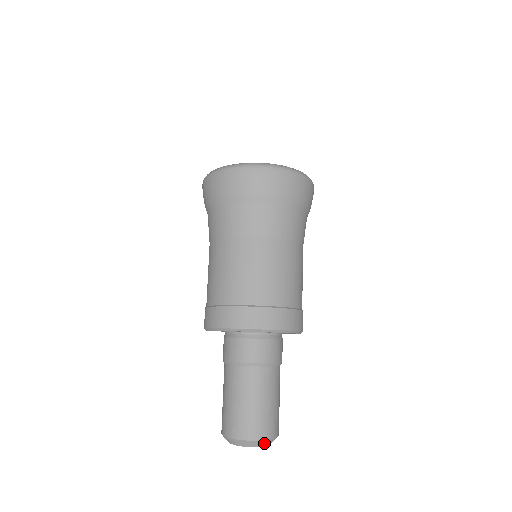
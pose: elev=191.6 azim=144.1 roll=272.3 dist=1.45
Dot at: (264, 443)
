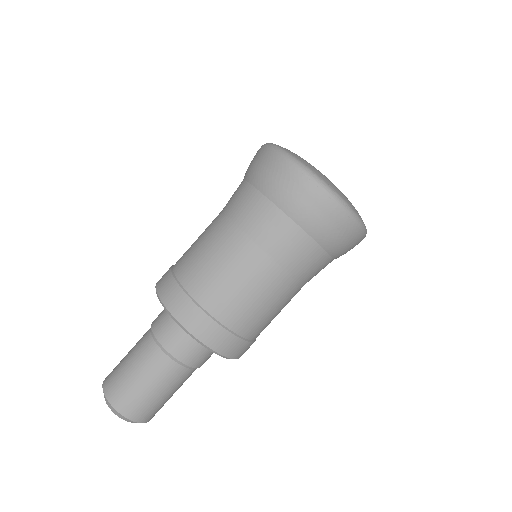
Dot at: (123, 417)
